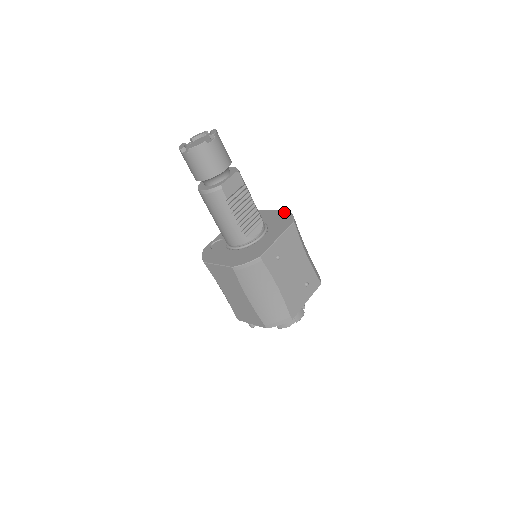
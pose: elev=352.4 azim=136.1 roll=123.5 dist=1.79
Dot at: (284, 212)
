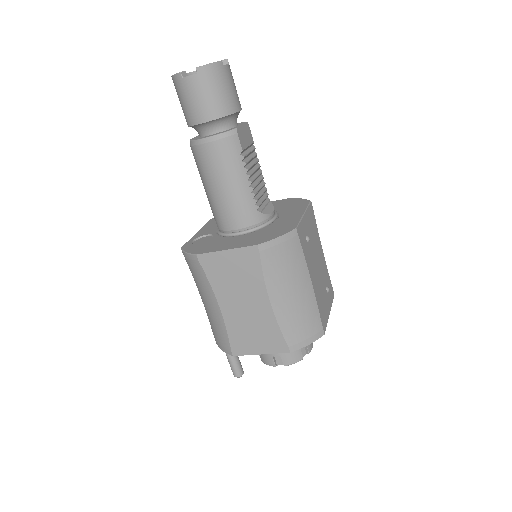
Dot at: (285, 199)
